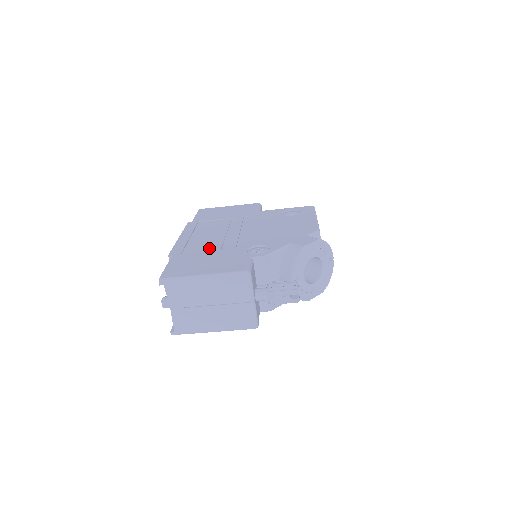
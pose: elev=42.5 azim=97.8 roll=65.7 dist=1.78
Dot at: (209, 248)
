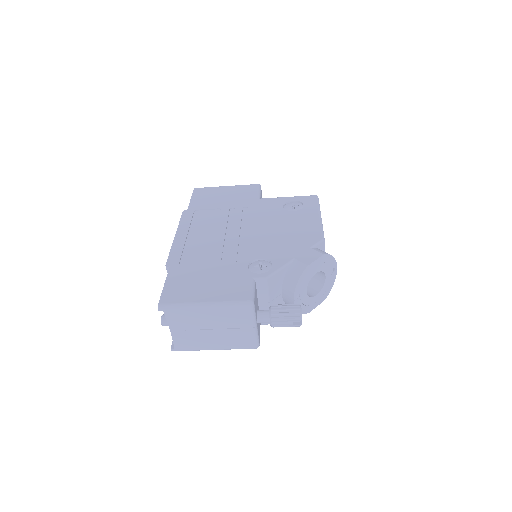
Dot at: (208, 257)
